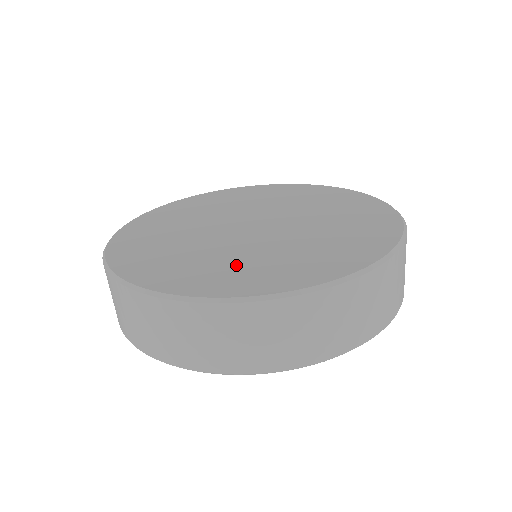
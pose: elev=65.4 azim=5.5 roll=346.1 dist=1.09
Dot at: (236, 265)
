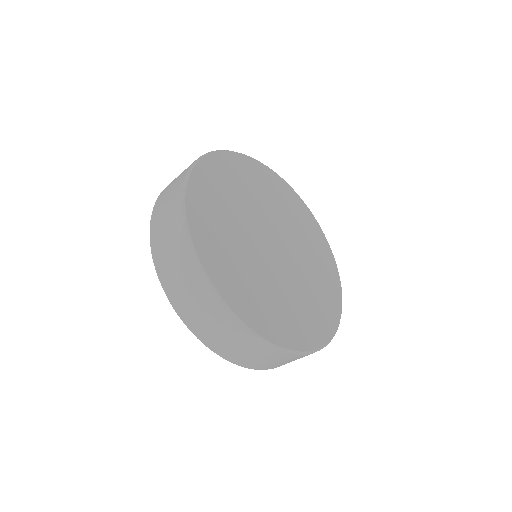
Dot at: (284, 308)
